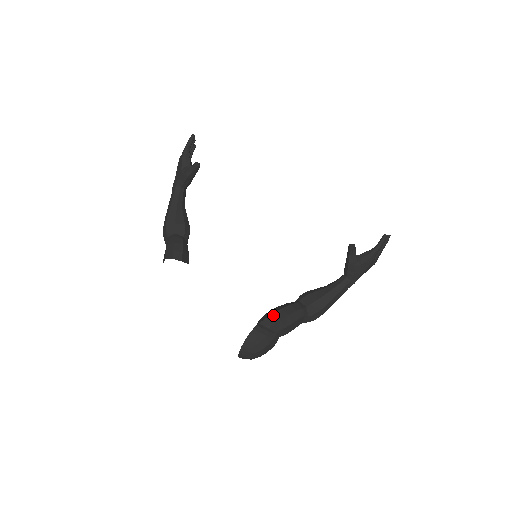
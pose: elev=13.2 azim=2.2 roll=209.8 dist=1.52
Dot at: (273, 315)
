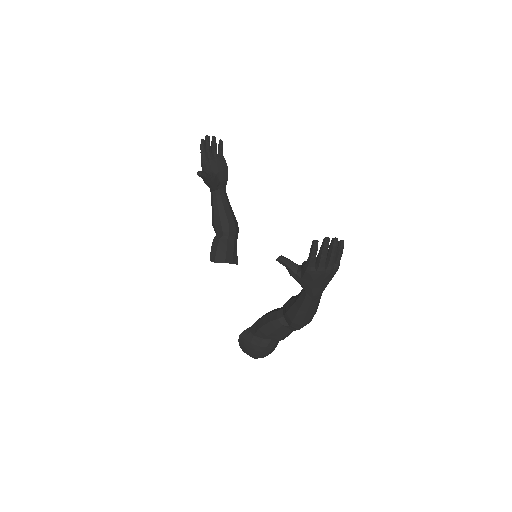
Dot at: (256, 323)
